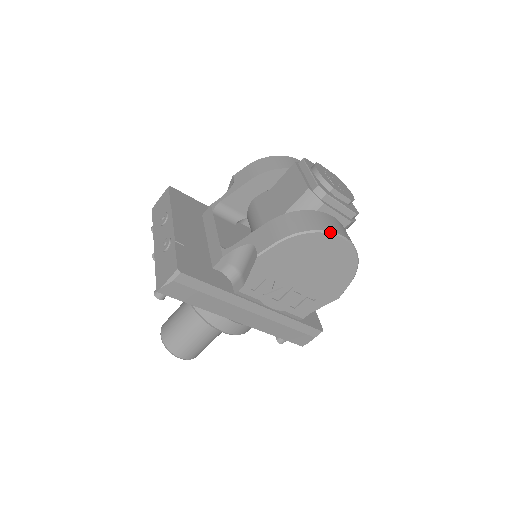
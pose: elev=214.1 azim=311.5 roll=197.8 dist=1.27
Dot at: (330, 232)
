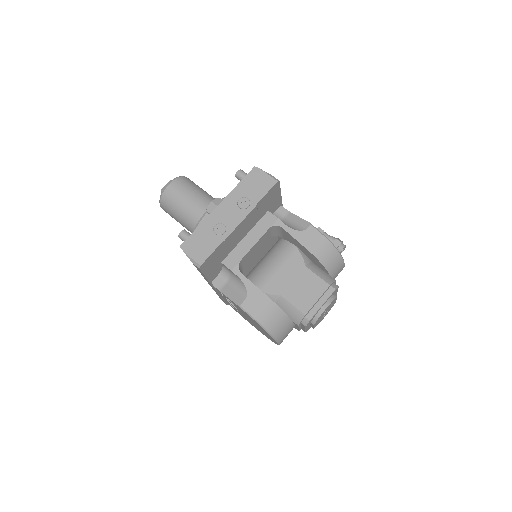
Dot at: (277, 341)
